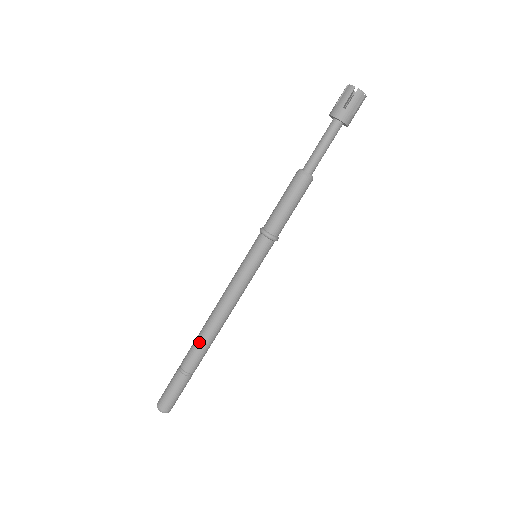
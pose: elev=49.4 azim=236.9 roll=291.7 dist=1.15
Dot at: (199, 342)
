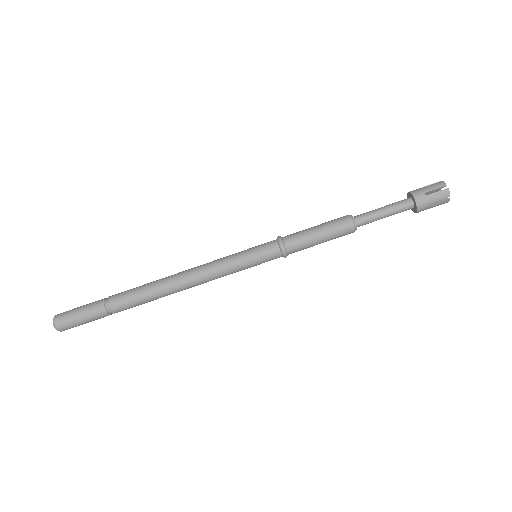
Dot at: (144, 288)
